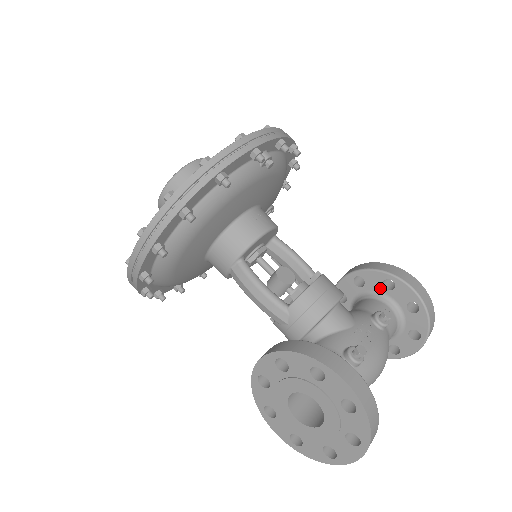
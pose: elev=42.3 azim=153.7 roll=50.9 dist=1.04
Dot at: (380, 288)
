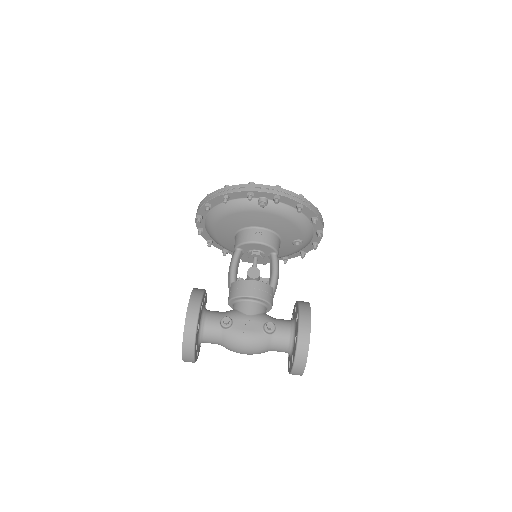
Dot at: (296, 318)
